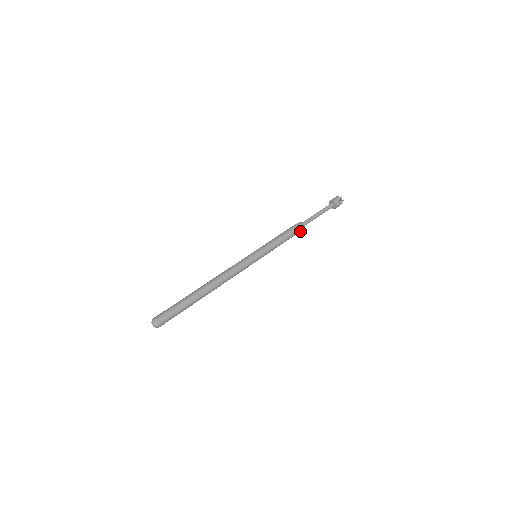
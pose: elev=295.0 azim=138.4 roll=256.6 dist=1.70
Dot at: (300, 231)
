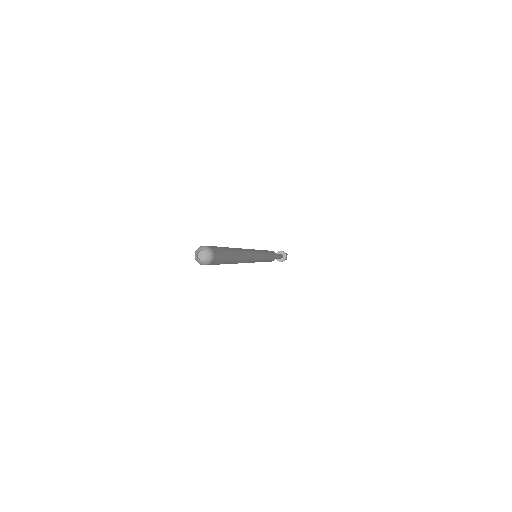
Dot at: (275, 258)
